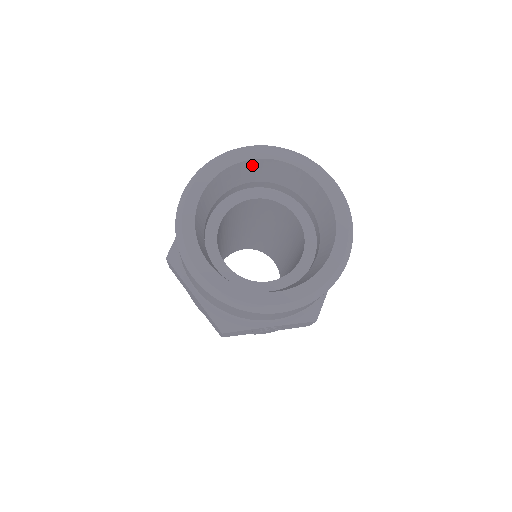
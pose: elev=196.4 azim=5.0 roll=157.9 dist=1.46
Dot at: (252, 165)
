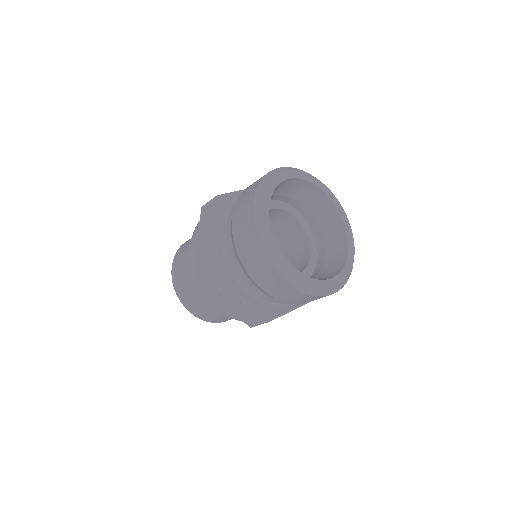
Dot at: (321, 198)
